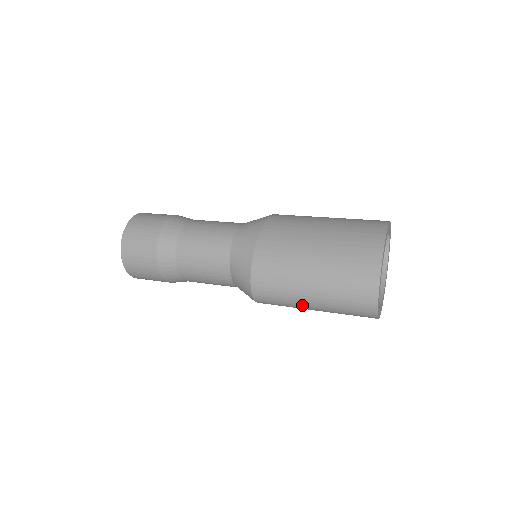
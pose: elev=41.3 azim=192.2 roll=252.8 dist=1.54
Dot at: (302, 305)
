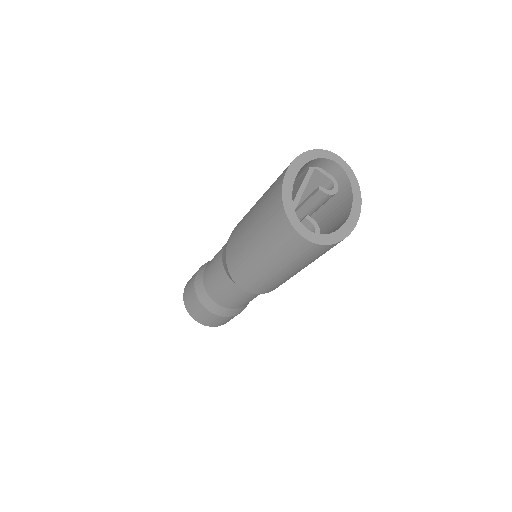
Dot at: (267, 273)
